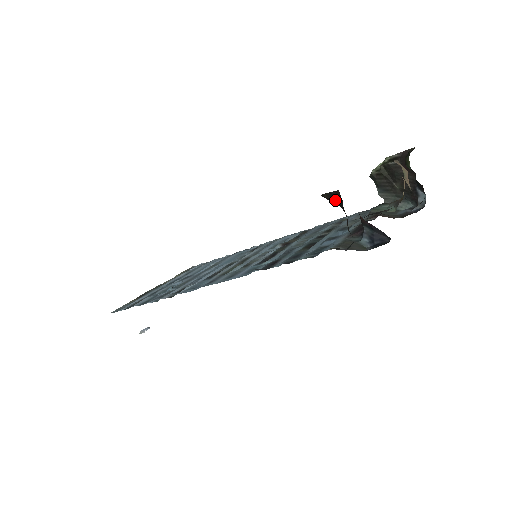
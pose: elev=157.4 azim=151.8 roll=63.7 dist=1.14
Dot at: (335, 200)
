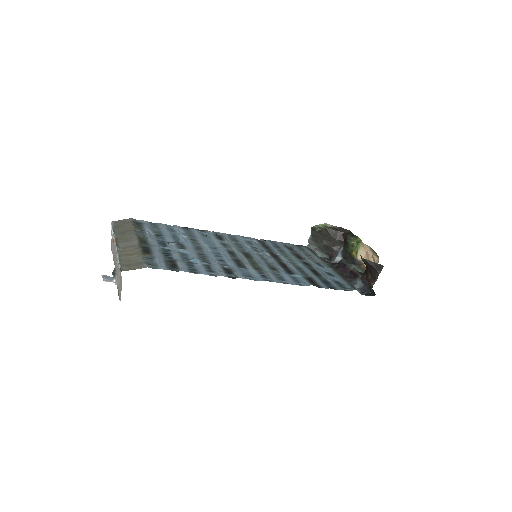
Dot at: (374, 267)
